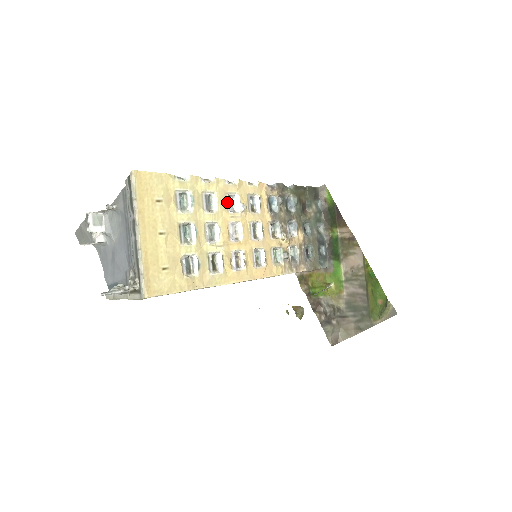
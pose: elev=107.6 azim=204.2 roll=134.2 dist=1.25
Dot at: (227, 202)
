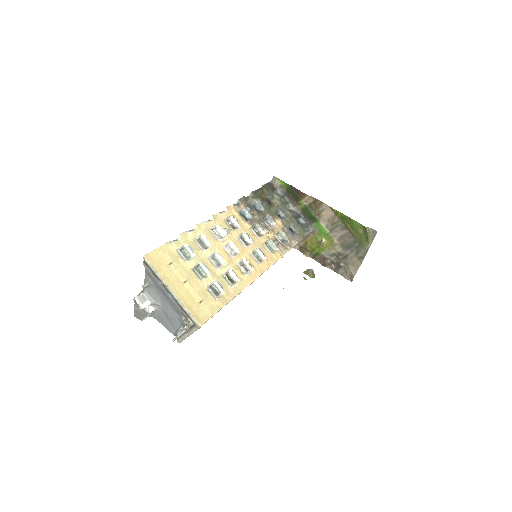
Dot at: (214, 235)
